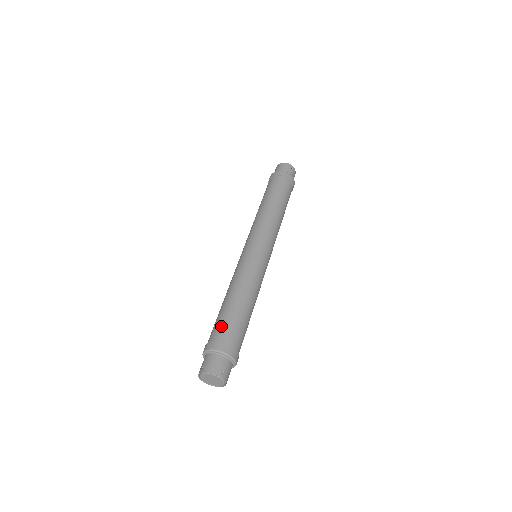
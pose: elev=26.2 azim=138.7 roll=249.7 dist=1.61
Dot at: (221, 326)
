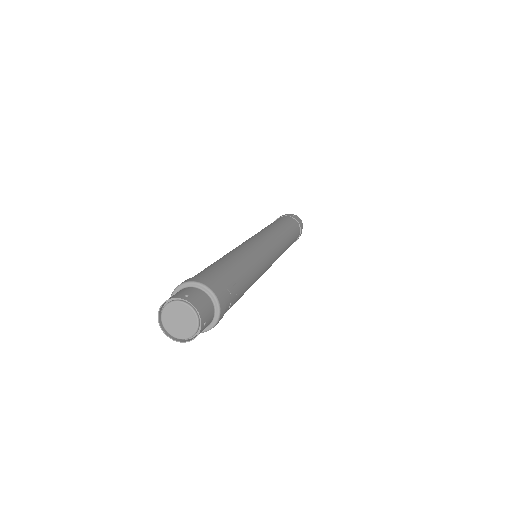
Dot at: occluded
